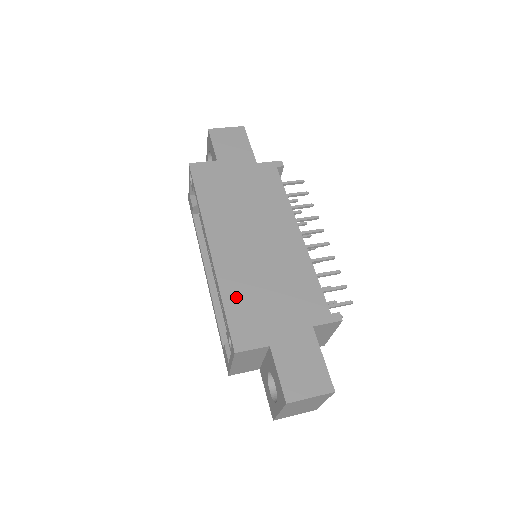
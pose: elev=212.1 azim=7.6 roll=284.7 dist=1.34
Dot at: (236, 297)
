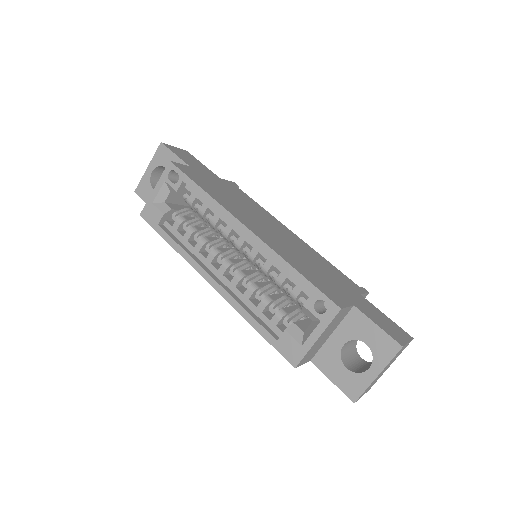
Dot at: (300, 267)
